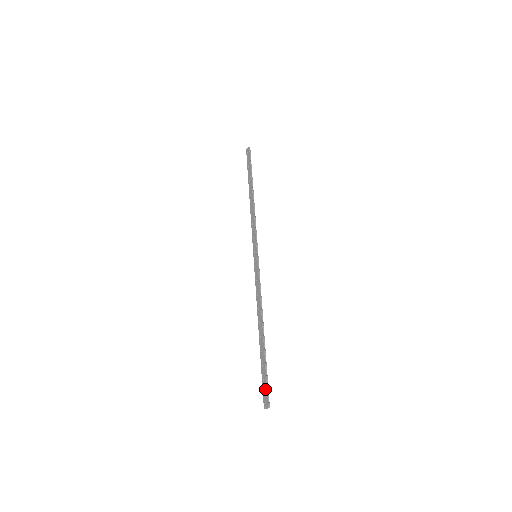
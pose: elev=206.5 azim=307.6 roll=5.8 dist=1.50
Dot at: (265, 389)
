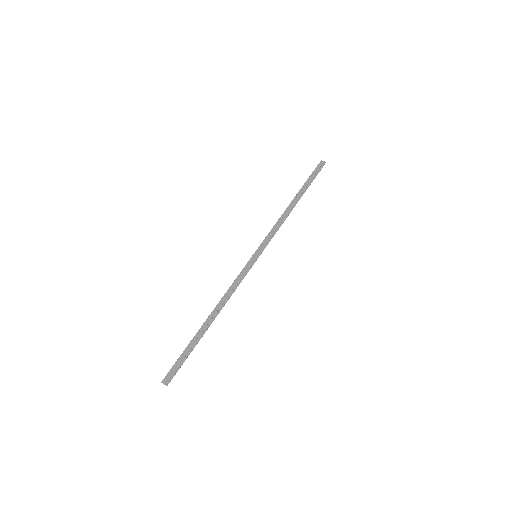
Dot at: (176, 368)
